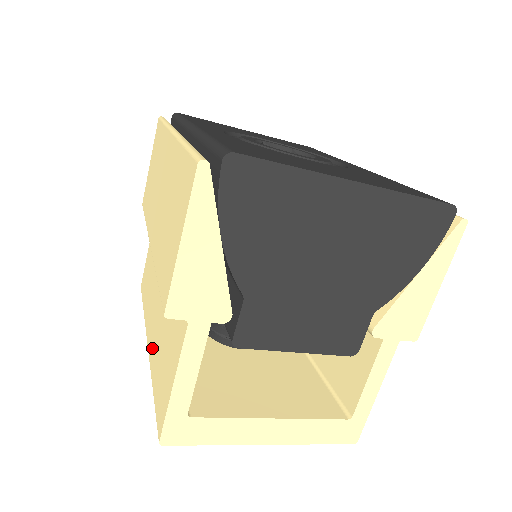
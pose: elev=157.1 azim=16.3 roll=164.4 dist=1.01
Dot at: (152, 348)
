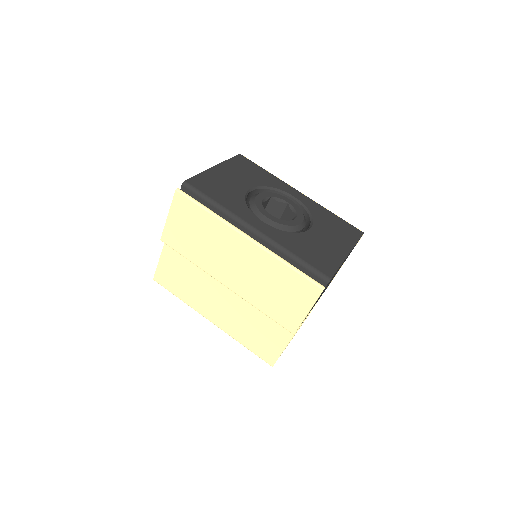
Dot at: (227, 326)
